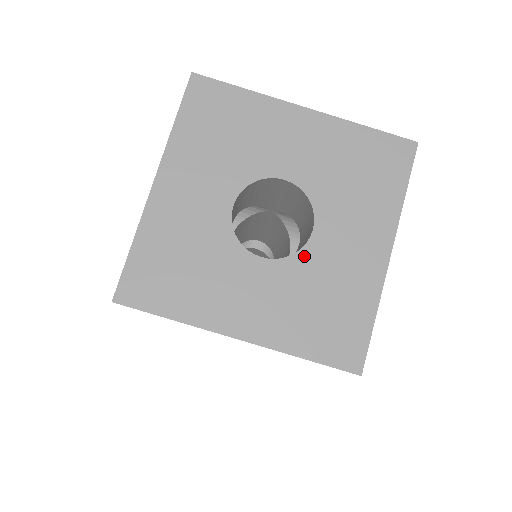
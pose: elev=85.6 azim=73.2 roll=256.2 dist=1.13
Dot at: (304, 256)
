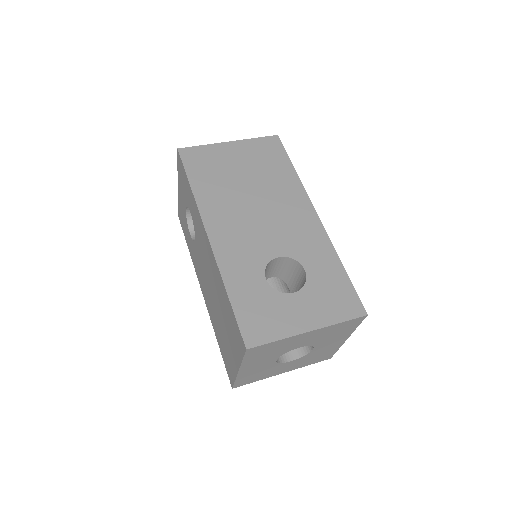
Dot at: occluded
